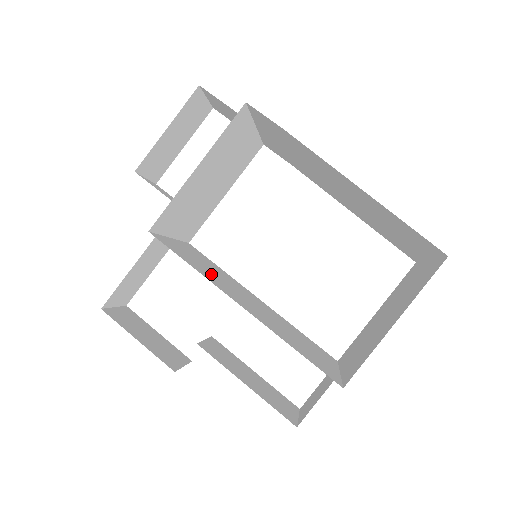
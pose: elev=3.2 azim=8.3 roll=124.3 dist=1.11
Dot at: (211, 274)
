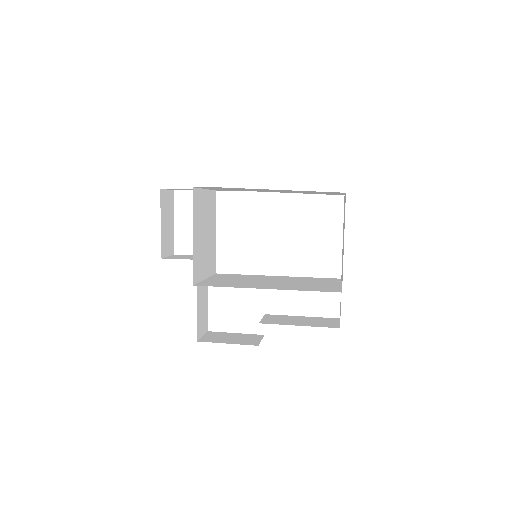
Dot at: (239, 283)
